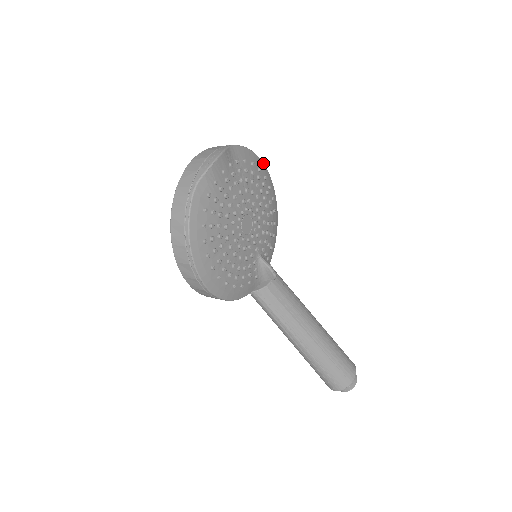
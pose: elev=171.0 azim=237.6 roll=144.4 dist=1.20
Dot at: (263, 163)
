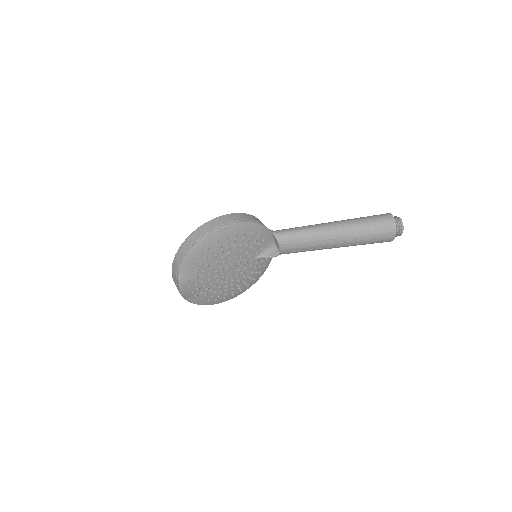
Dot at: (207, 236)
